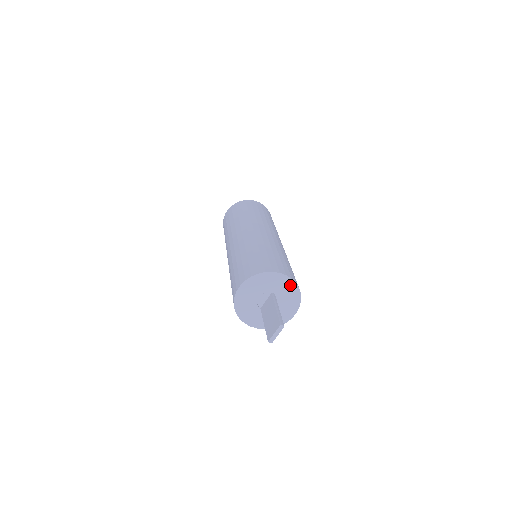
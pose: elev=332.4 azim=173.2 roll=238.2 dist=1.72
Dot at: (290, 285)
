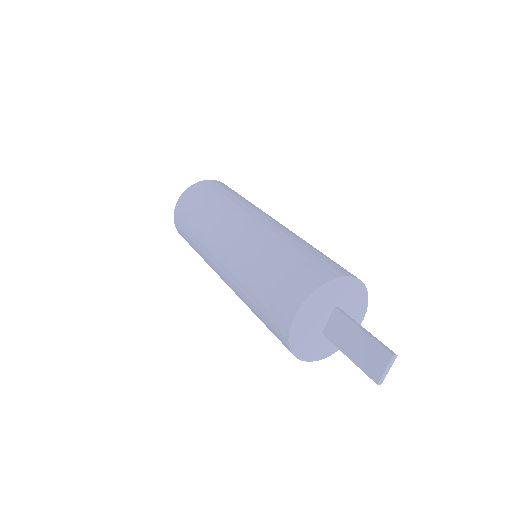
Dot at: (356, 288)
